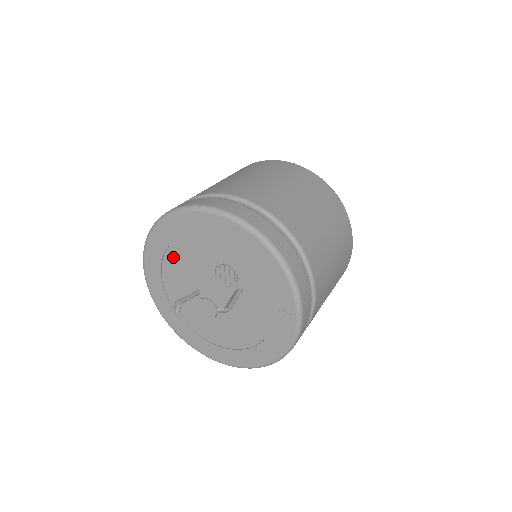
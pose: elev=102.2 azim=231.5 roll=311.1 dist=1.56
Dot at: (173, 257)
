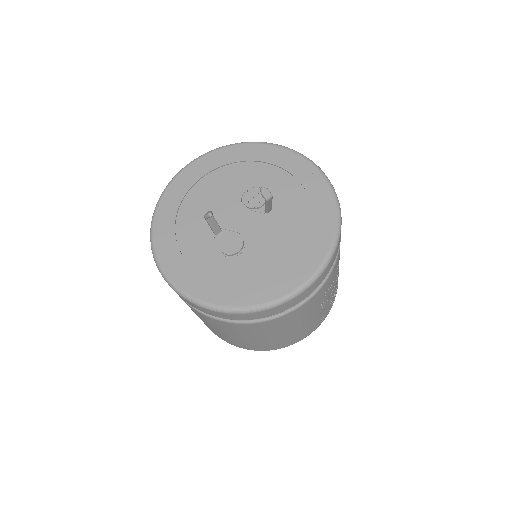
Dot at: (191, 204)
